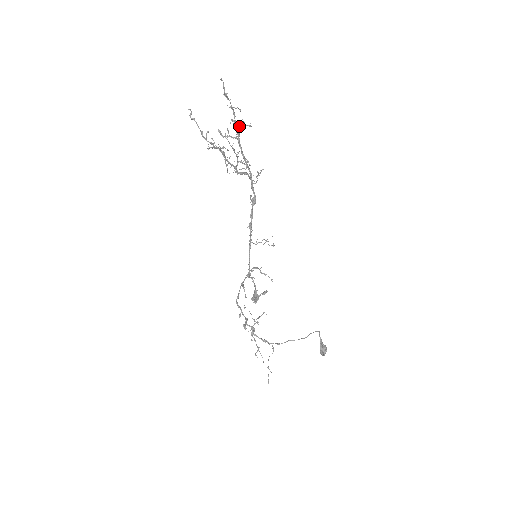
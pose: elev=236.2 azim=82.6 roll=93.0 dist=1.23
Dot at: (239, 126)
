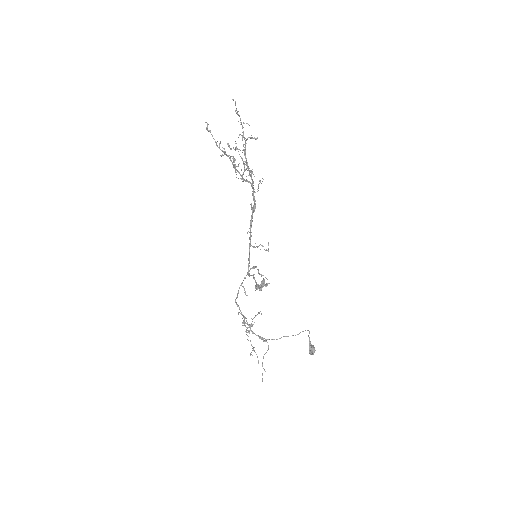
Dot at: (247, 139)
